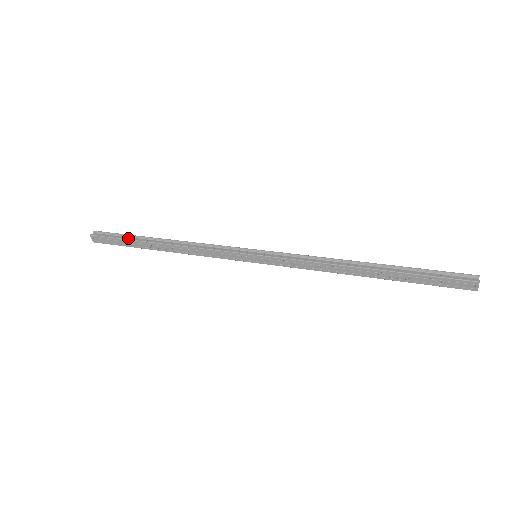
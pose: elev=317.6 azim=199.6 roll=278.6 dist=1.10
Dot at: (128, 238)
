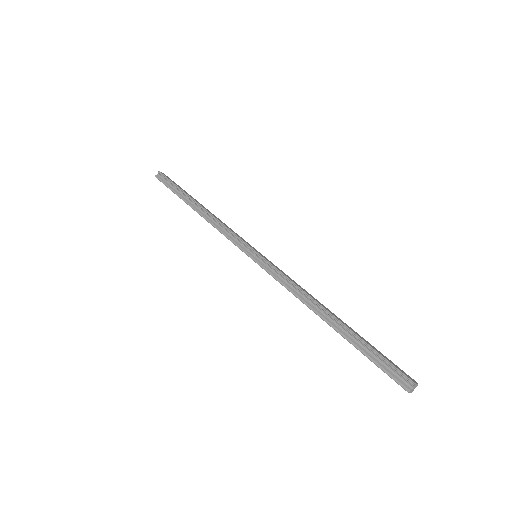
Dot at: (176, 193)
